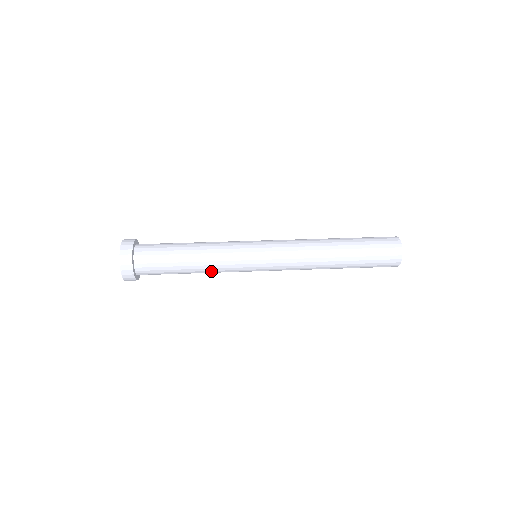
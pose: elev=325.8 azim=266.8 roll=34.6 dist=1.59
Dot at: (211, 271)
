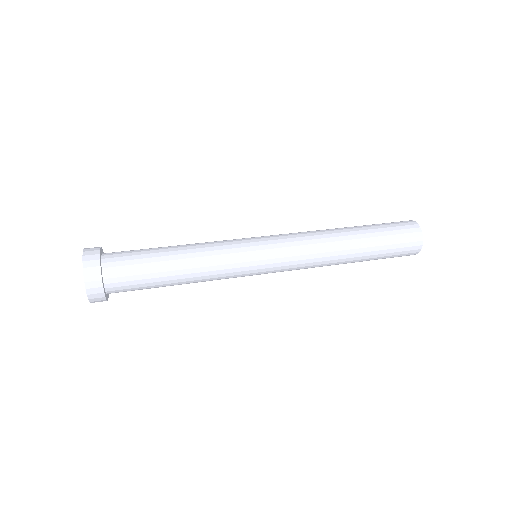
Dot at: (204, 273)
